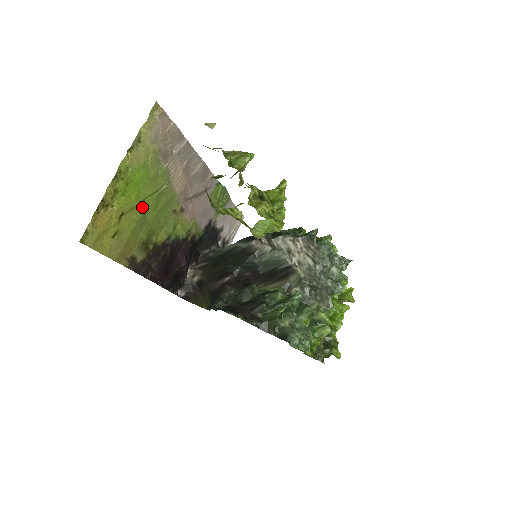
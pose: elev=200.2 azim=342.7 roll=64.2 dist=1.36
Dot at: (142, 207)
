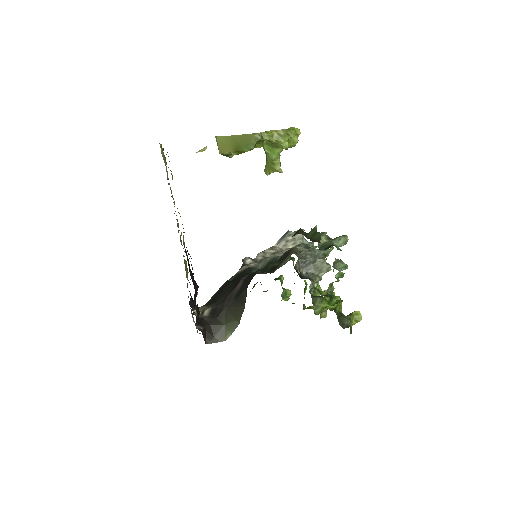
Dot at: occluded
